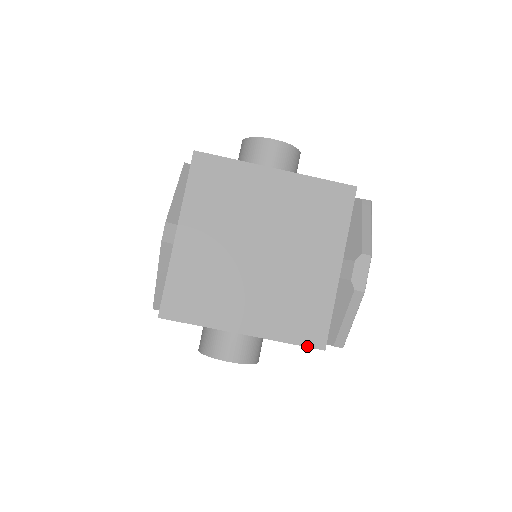
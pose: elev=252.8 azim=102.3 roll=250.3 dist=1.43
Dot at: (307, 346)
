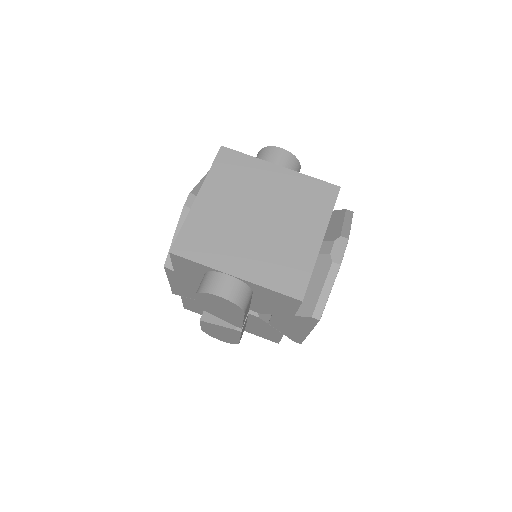
Dot at: (288, 295)
